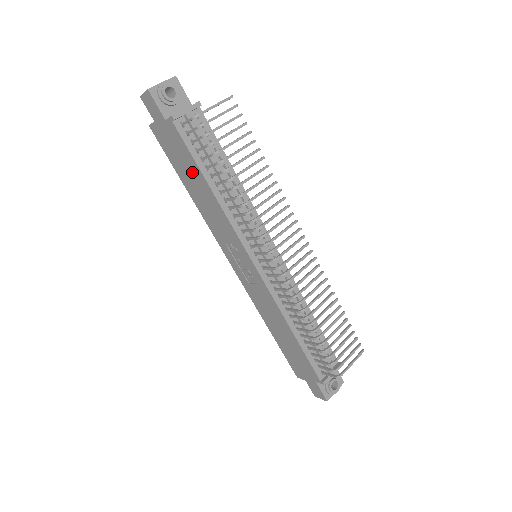
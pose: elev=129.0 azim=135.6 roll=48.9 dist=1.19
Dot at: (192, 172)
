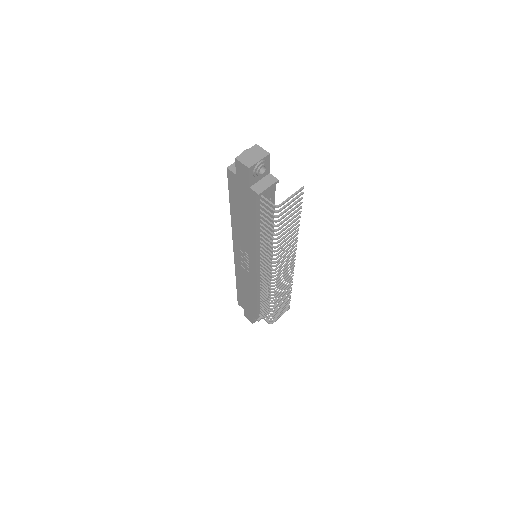
Dot at: (247, 215)
